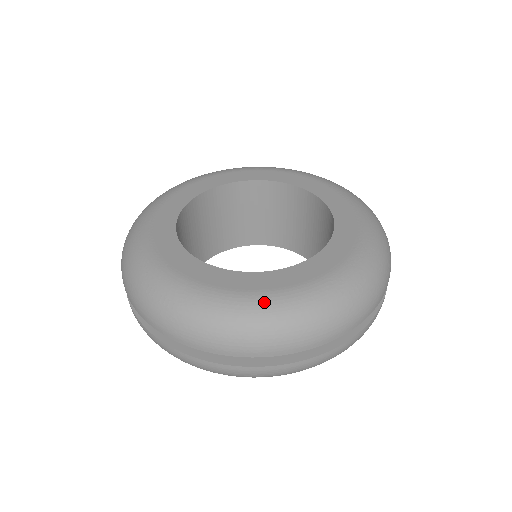
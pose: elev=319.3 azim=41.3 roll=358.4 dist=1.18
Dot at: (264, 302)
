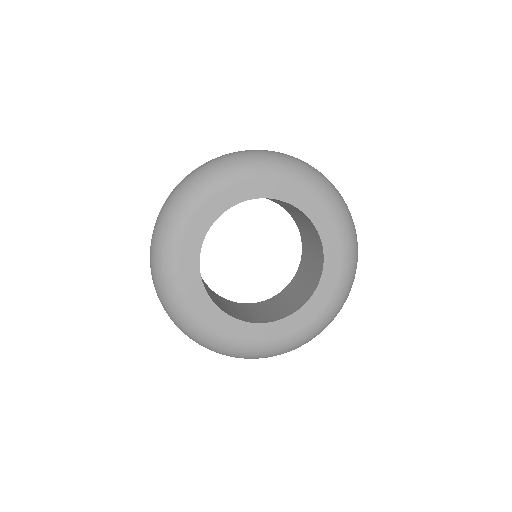
Dot at: (269, 348)
